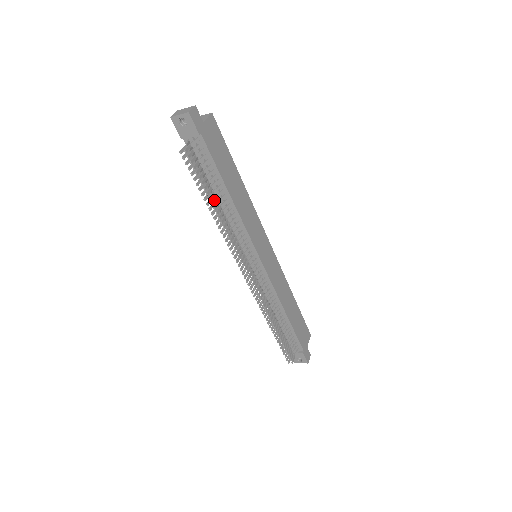
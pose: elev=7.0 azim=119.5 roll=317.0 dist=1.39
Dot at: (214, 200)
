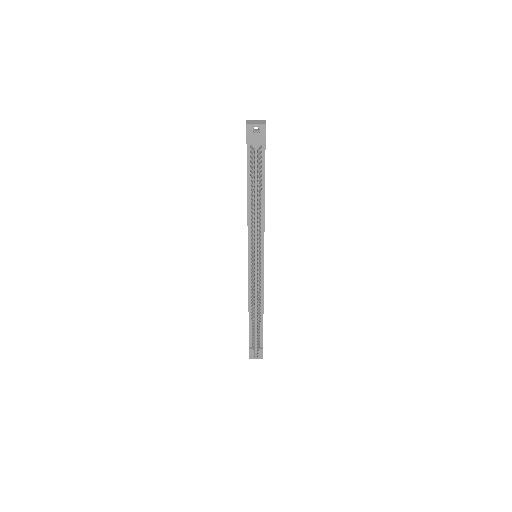
Dot at: (258, 199)
